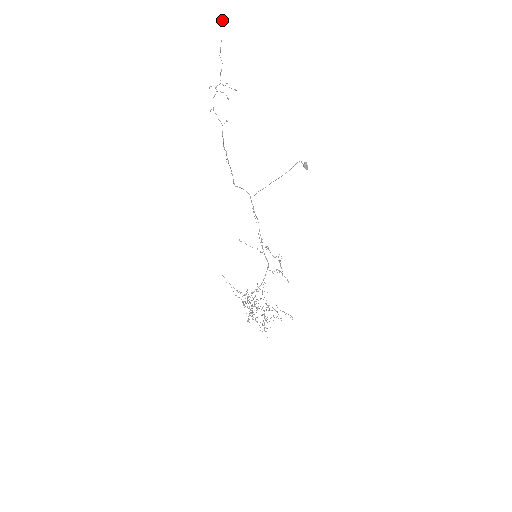
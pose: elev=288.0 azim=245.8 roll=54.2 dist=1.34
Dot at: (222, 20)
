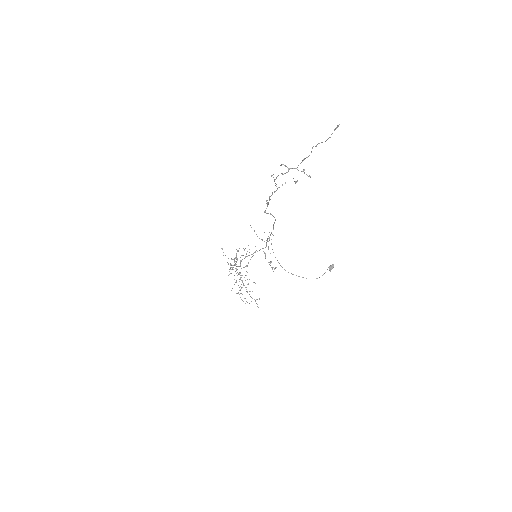
Dot at: occluded
